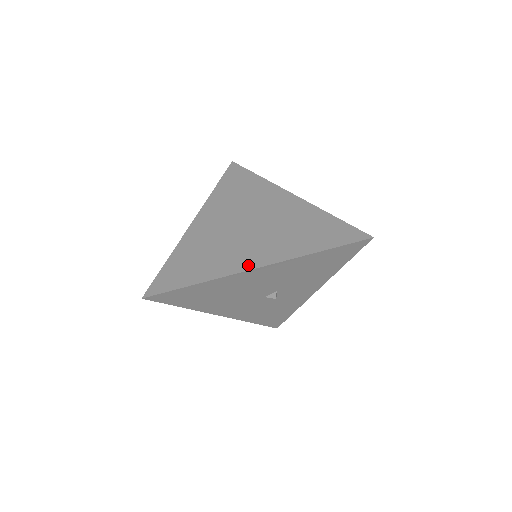
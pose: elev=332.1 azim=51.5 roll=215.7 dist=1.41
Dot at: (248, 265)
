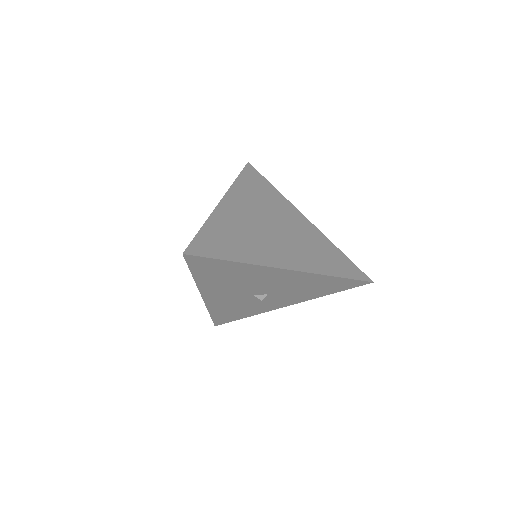
Dot at: (281, 264)
